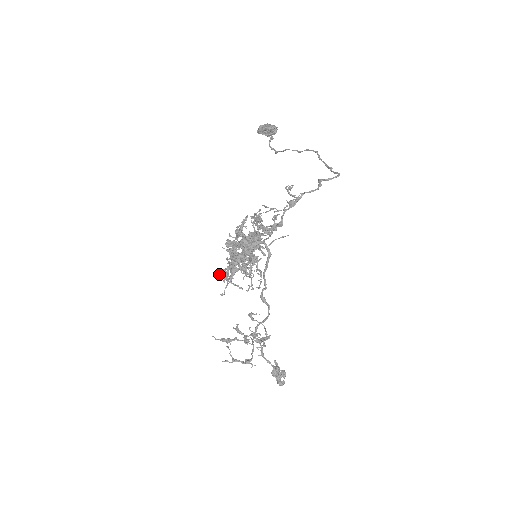
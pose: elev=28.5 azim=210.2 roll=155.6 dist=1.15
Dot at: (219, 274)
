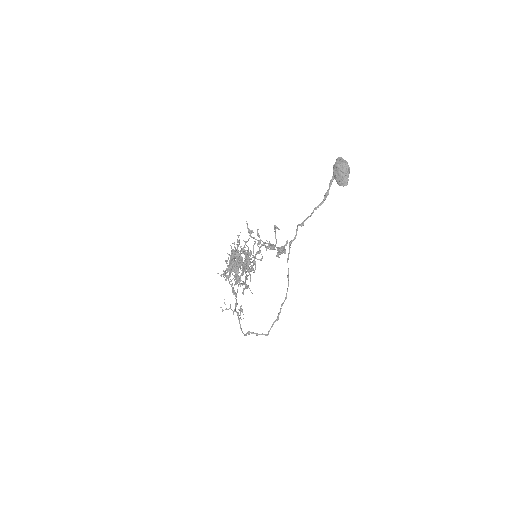
Dot at: (238, 236)
